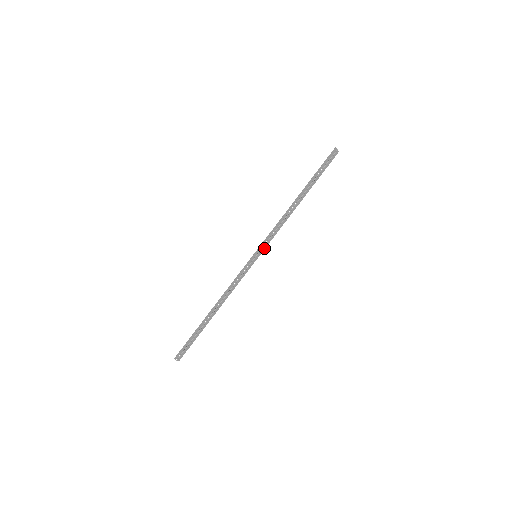
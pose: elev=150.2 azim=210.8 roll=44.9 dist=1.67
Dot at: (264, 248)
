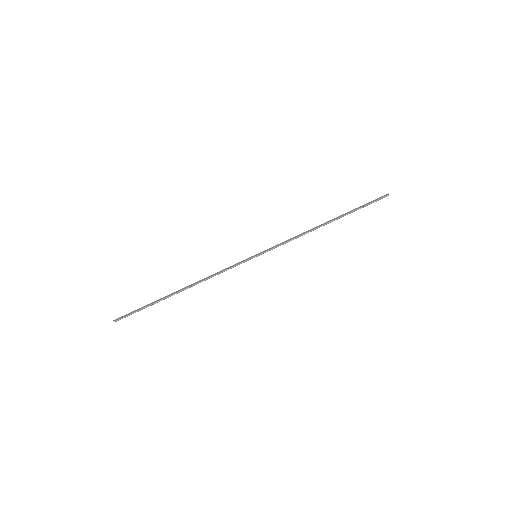
Dot at: (267, 251)
